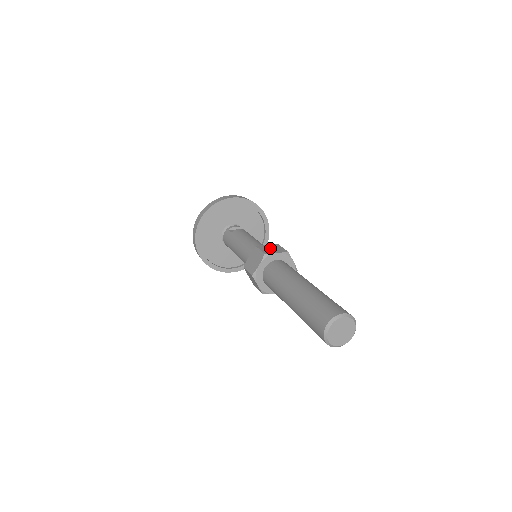
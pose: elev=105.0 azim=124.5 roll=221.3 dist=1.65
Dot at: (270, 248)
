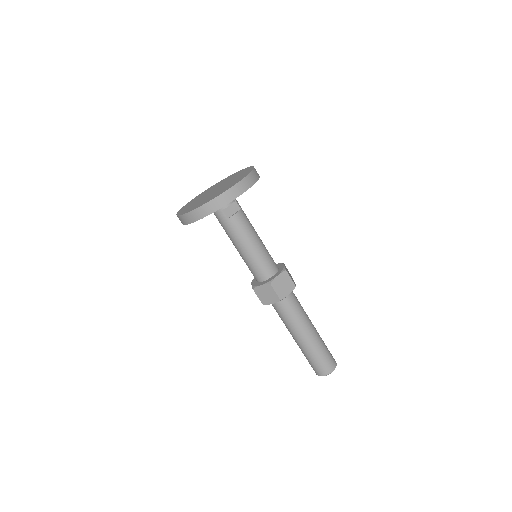
Dot at: (282, 285)
